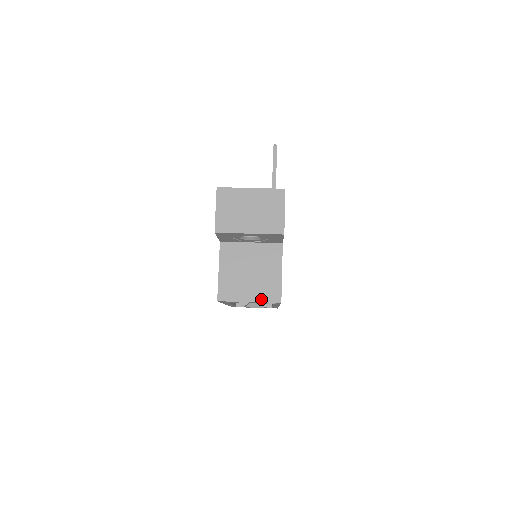
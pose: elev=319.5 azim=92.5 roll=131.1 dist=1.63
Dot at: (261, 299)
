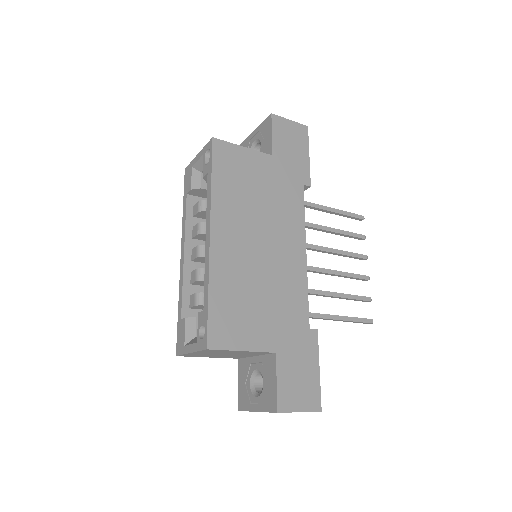
Dot at: occluded
